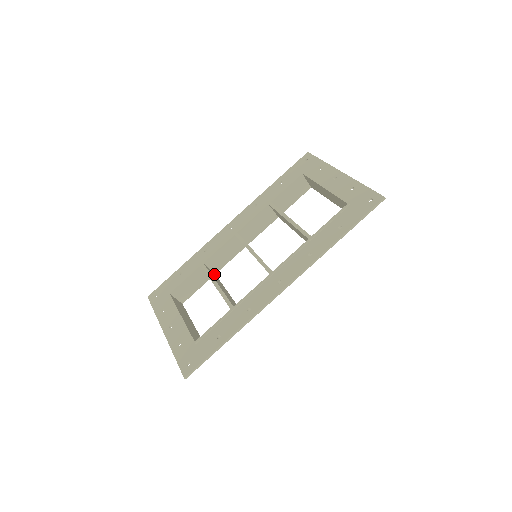
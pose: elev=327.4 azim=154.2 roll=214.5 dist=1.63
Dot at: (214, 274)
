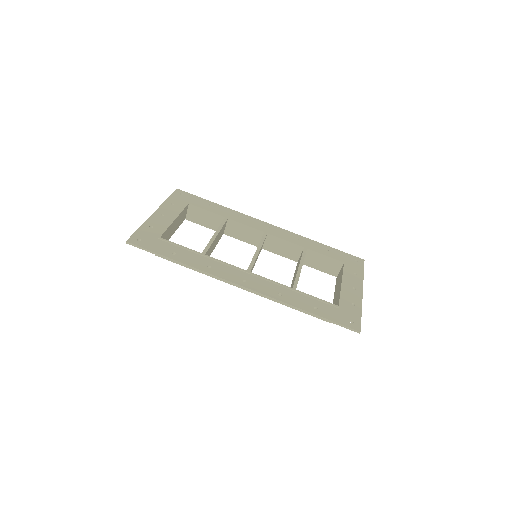
Dot at: (223, 232)
